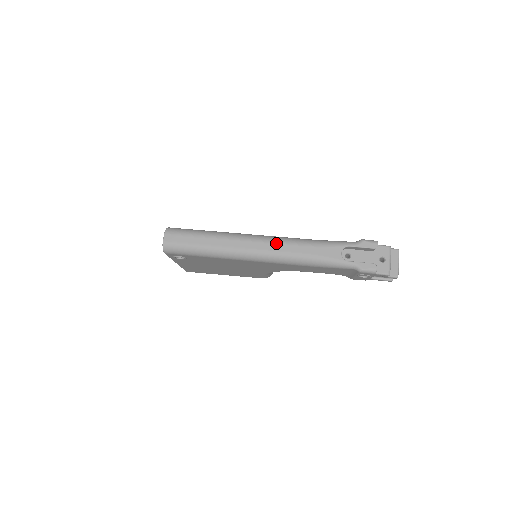
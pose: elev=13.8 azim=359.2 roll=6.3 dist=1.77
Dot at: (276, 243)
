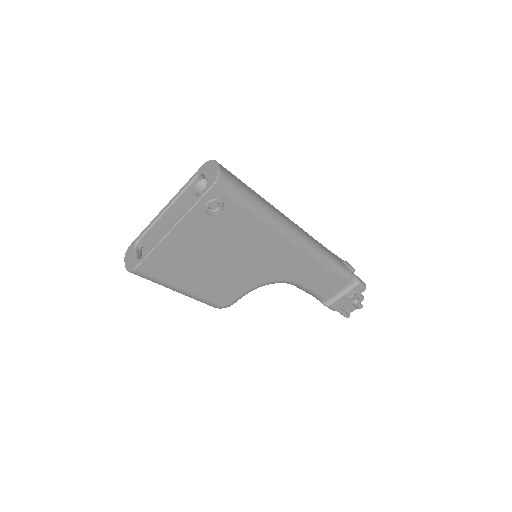
Dot at: occluded
